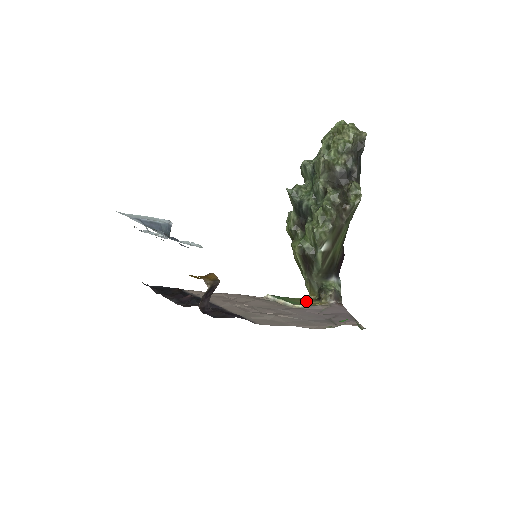
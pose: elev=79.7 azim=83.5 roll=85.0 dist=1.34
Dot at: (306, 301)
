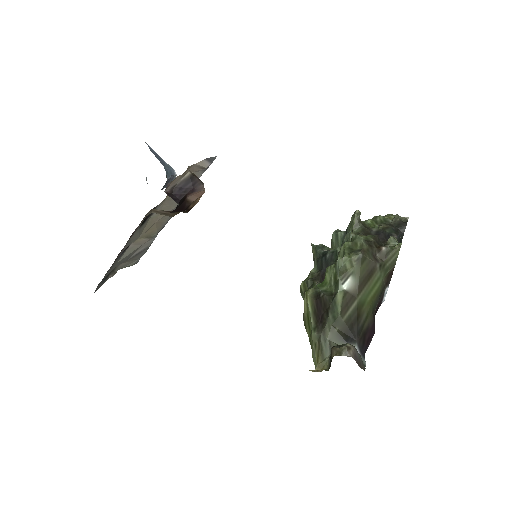
Dot at: occluded
